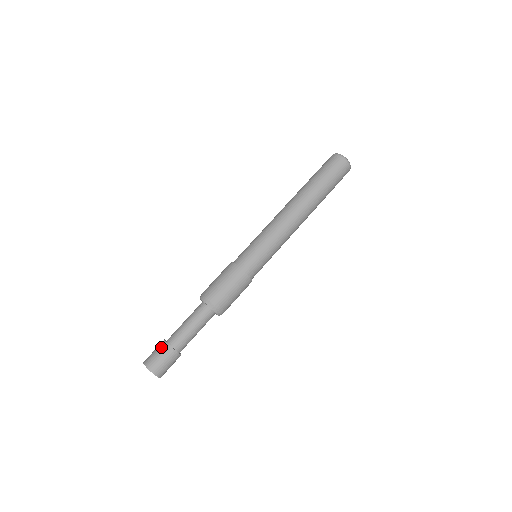
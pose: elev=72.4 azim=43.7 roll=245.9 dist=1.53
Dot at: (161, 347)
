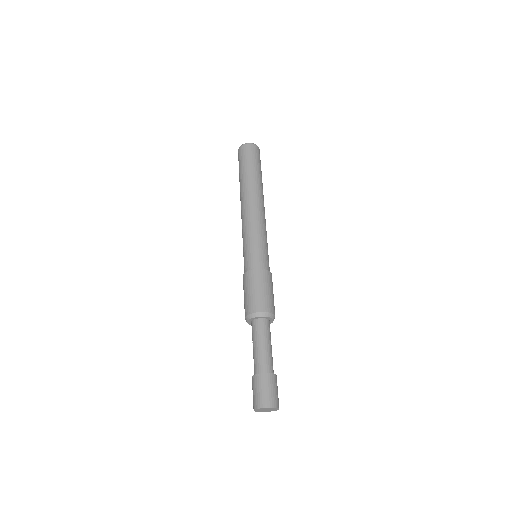
Dot at: (253, 383)
